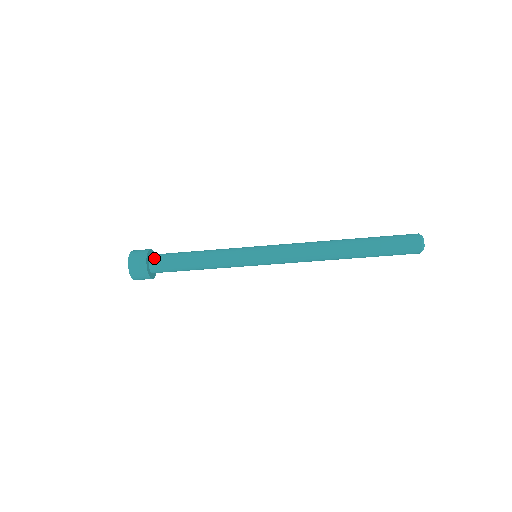
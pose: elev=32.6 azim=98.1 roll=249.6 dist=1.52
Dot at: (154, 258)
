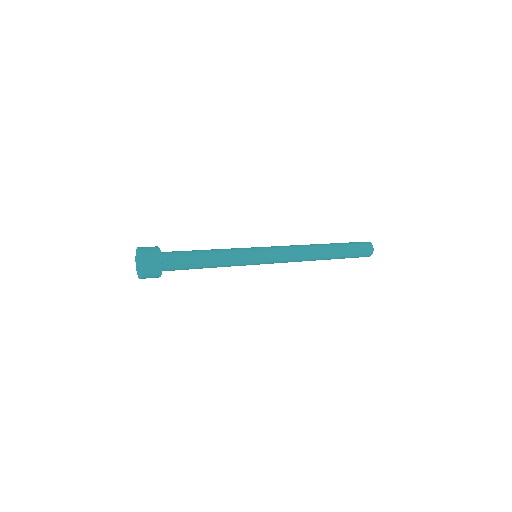
Dot at: (167, 264)
